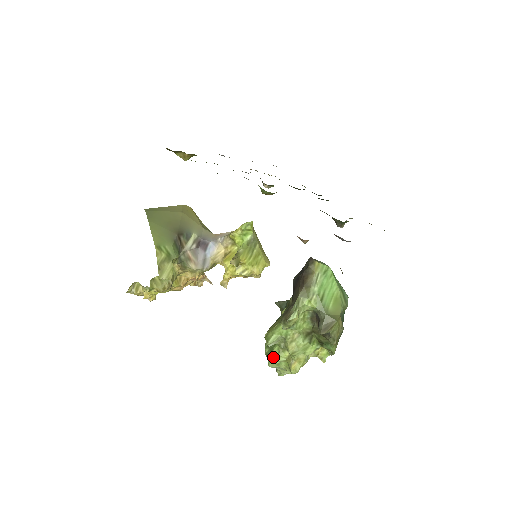
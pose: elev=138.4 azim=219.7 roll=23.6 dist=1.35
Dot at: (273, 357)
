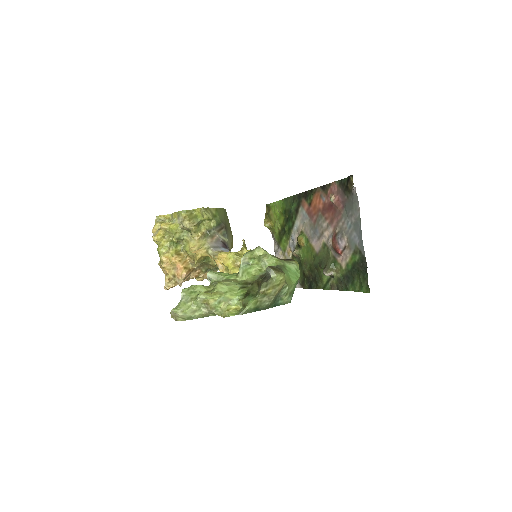
Dot at: (197, 285)
